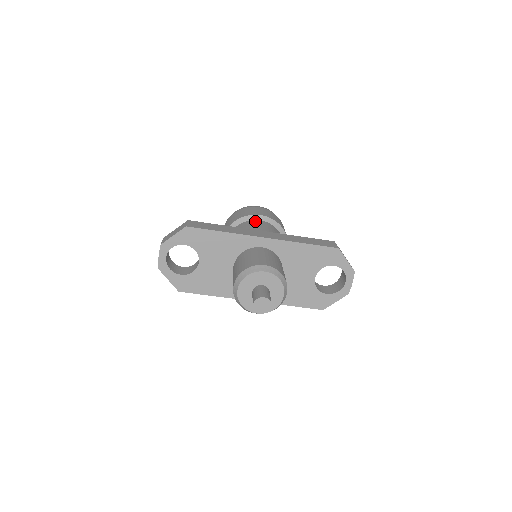
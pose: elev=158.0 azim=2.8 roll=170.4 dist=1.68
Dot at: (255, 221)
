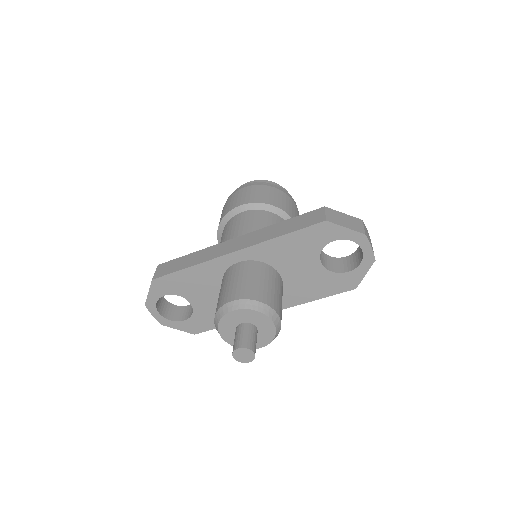
Dot at: (235, 217)
